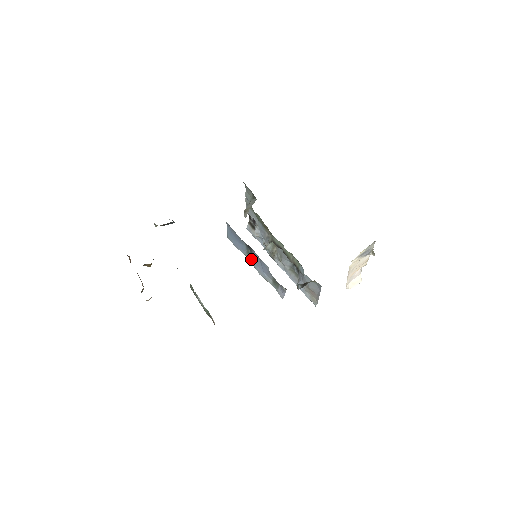
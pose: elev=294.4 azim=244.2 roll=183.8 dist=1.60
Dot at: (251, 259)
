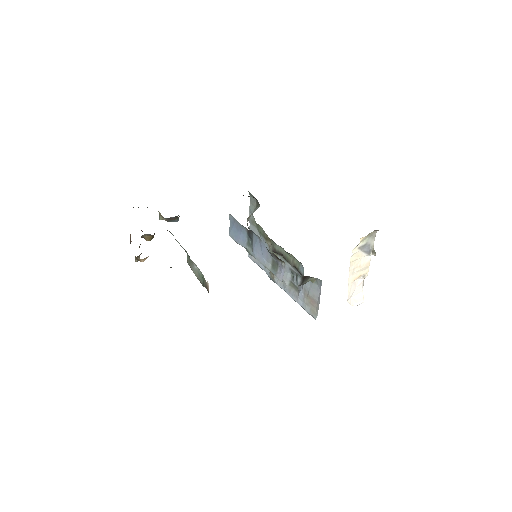
Dot at: (251, 249)
